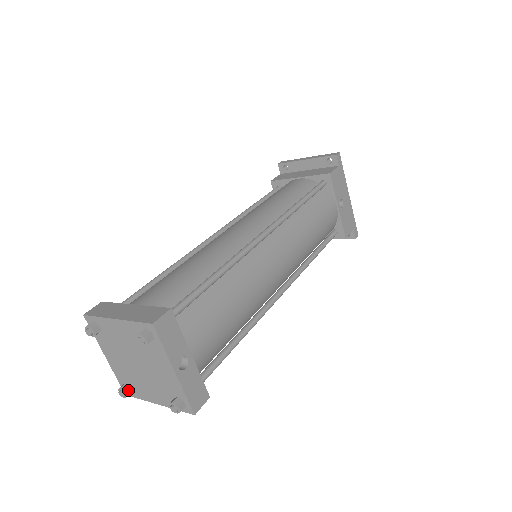
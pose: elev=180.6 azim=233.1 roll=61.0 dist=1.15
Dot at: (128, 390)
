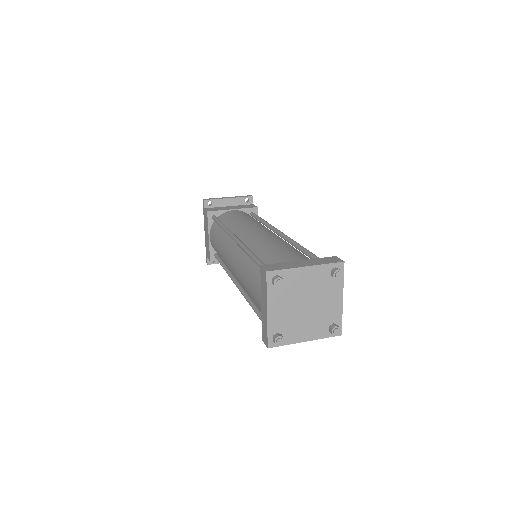
Dot at: (282, 337)
